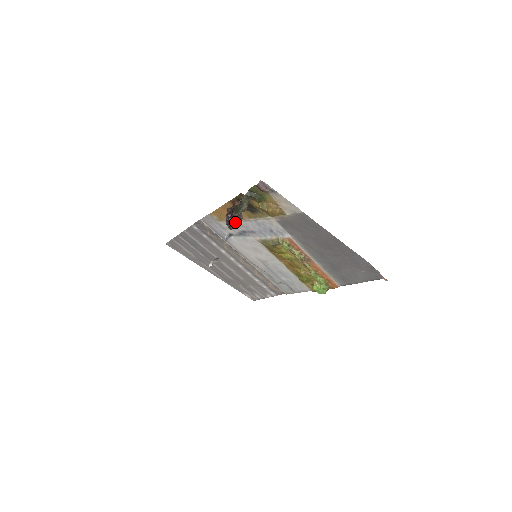
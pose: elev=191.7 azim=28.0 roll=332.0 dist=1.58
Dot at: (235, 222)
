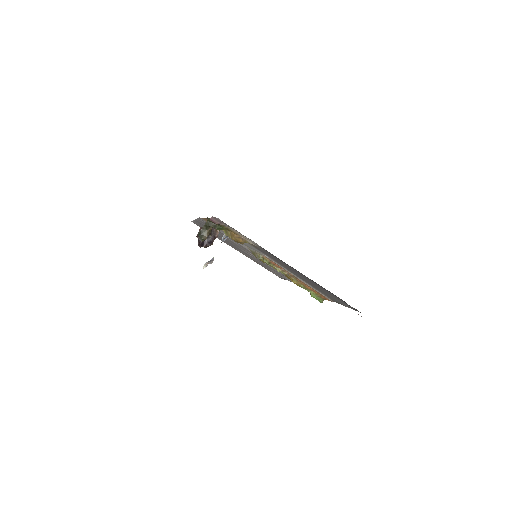
Dot at: (208, 241)
